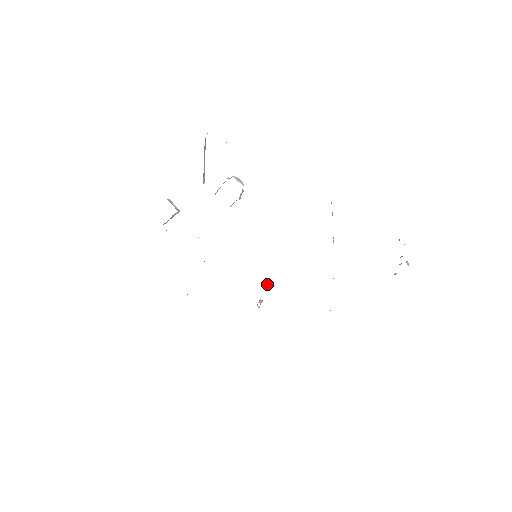
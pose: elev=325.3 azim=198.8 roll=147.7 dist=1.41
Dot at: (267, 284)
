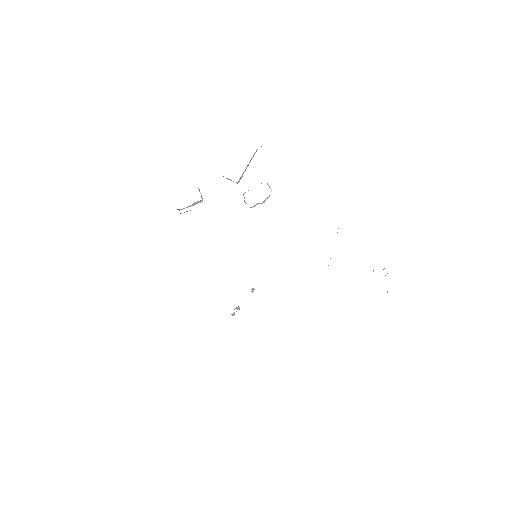
Dot at: (253, 289)
